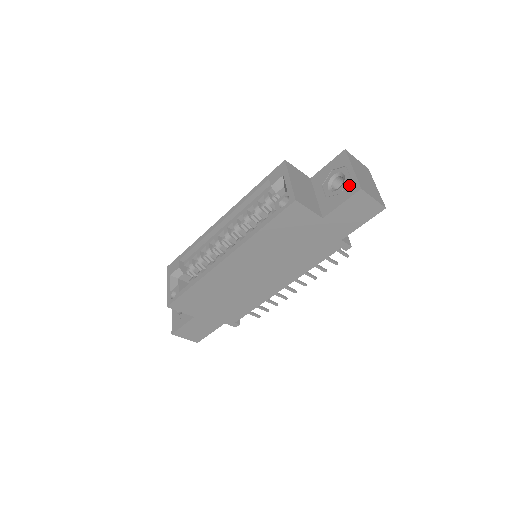
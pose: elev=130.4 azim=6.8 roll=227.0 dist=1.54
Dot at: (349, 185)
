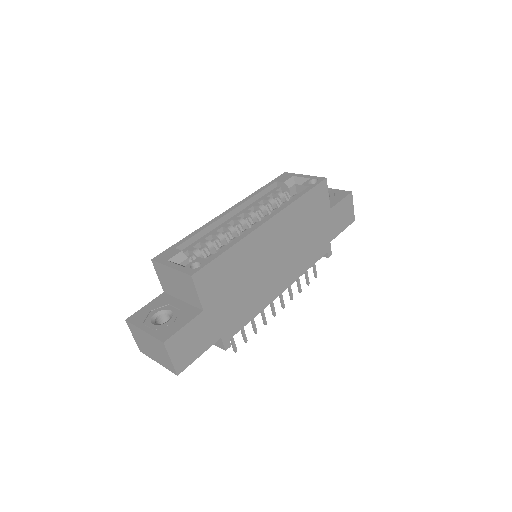
Dot at: (338, 193)
